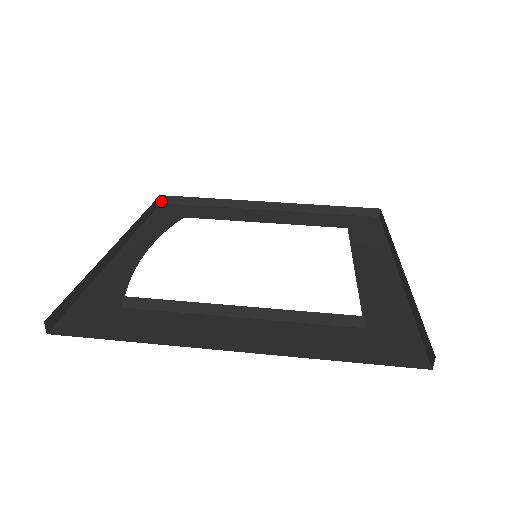
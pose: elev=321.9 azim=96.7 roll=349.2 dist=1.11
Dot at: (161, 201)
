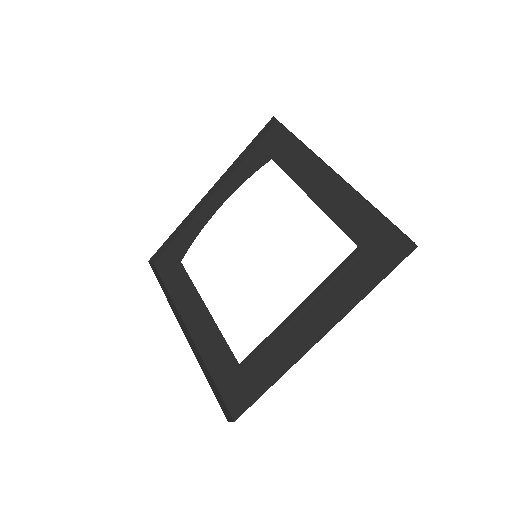
Dot at: occluded
